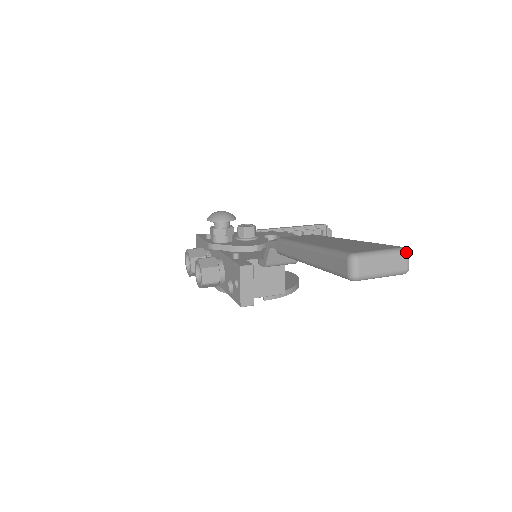
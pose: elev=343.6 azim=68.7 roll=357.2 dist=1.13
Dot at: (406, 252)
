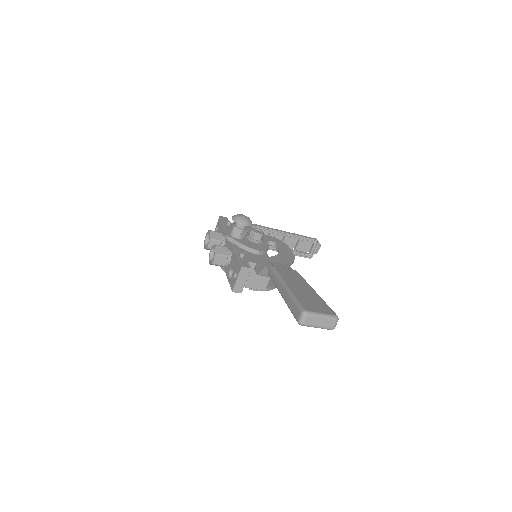
Dot at: (336, 319)
